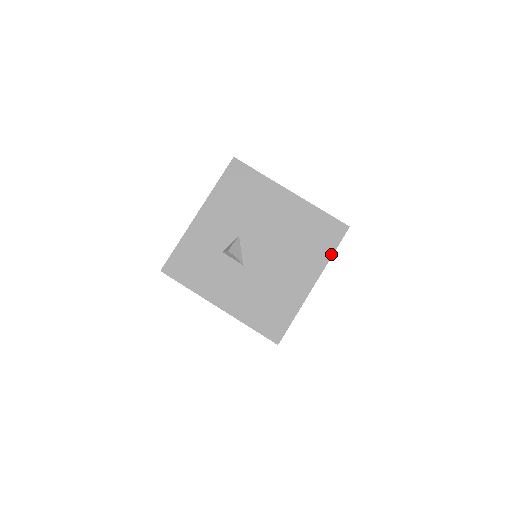
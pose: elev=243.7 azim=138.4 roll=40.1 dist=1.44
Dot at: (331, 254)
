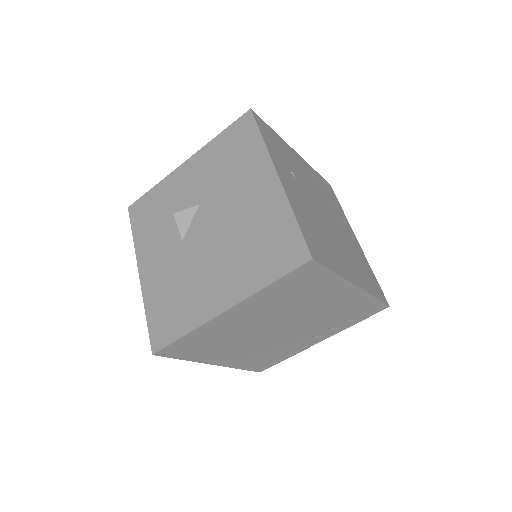
Dot at: (267, 283)
